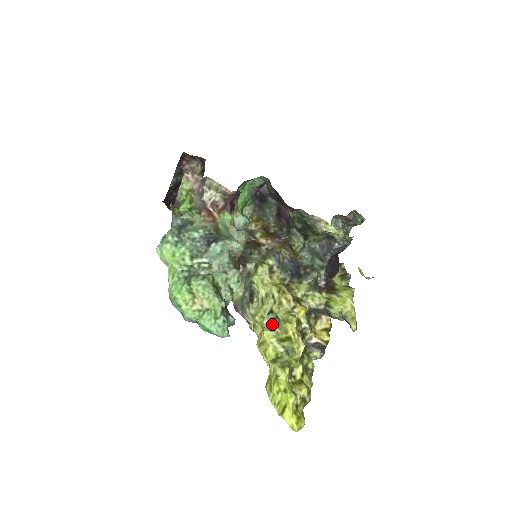
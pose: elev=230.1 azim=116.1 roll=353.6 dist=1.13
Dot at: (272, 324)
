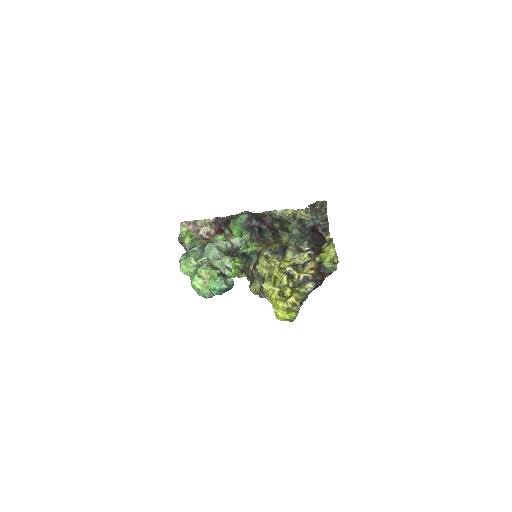
Dot at: occluded
